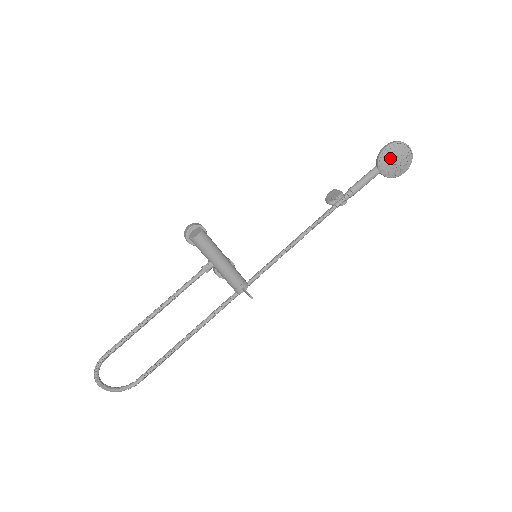
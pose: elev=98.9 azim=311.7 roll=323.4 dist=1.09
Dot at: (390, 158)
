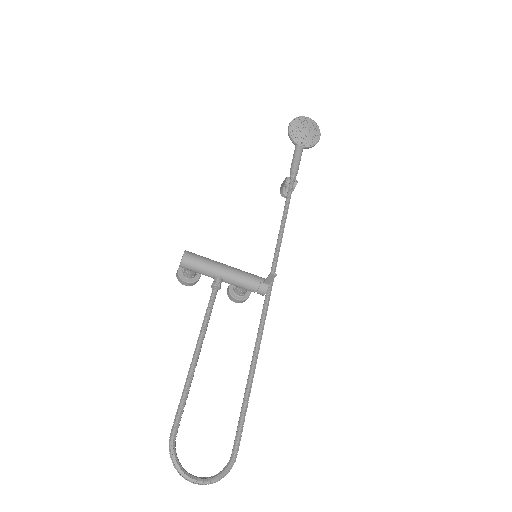
Dot at: (299, 131)
